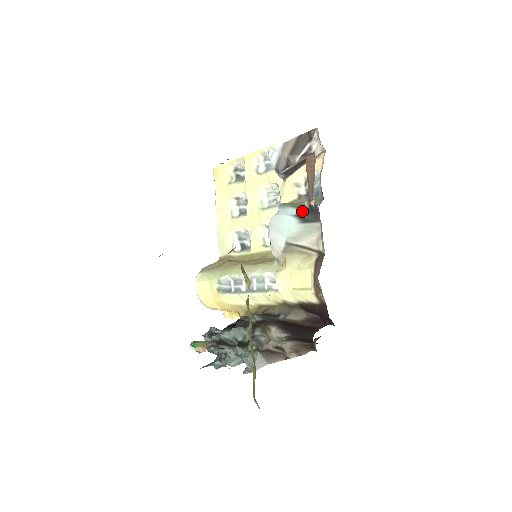
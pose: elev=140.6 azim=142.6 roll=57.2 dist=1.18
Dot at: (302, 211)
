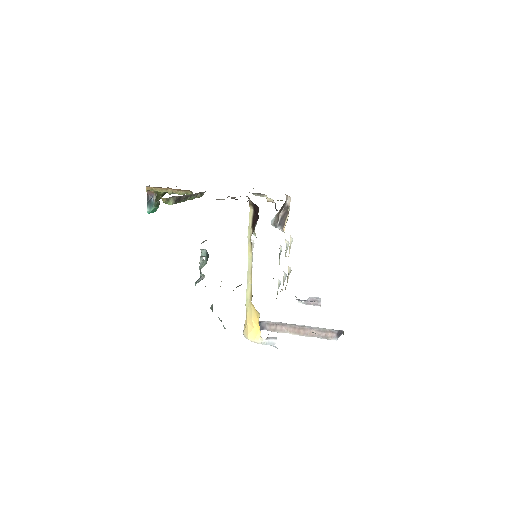
Dot at: occluded
